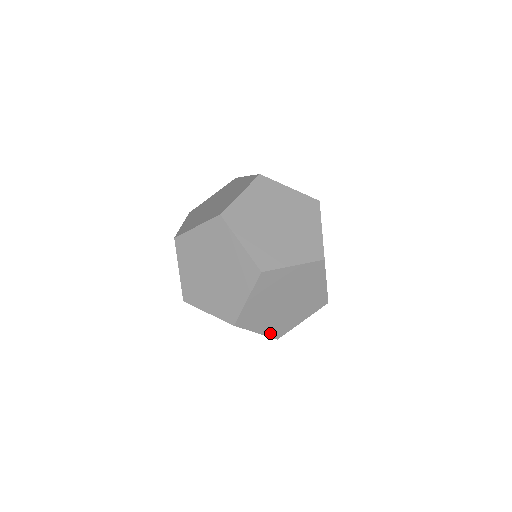
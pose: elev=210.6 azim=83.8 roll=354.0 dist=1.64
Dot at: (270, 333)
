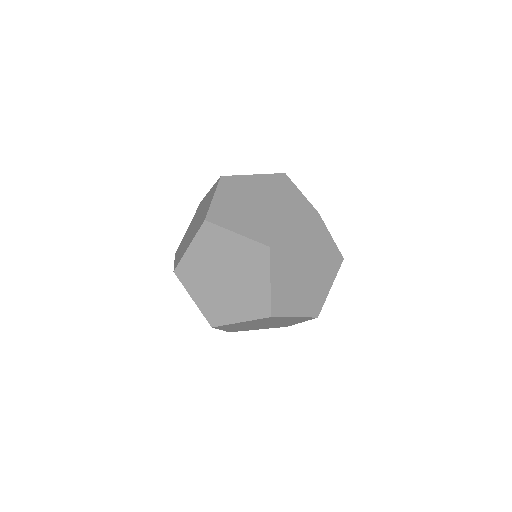
Dot at: (255, 237)
